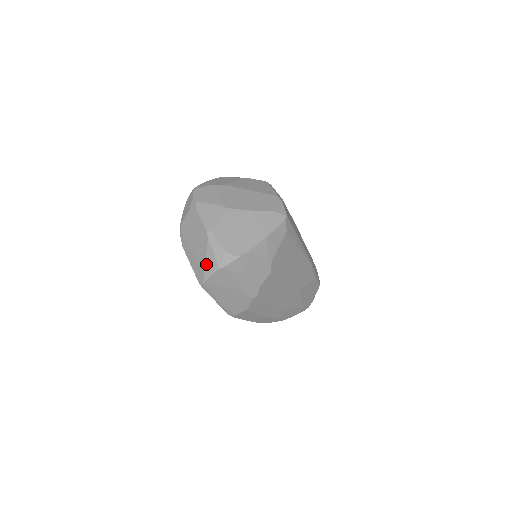
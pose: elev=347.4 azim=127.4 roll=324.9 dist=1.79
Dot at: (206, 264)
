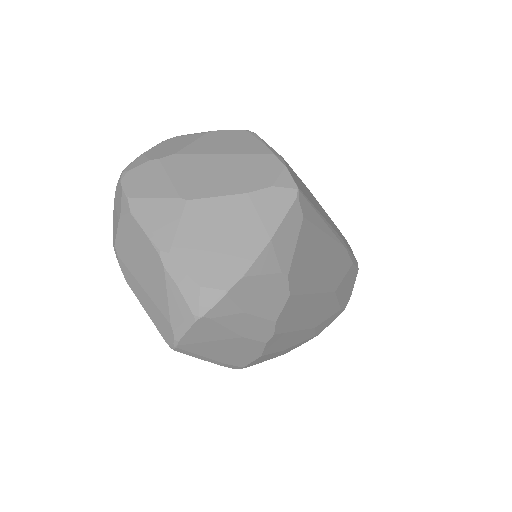
Dot at: (171, 313)
